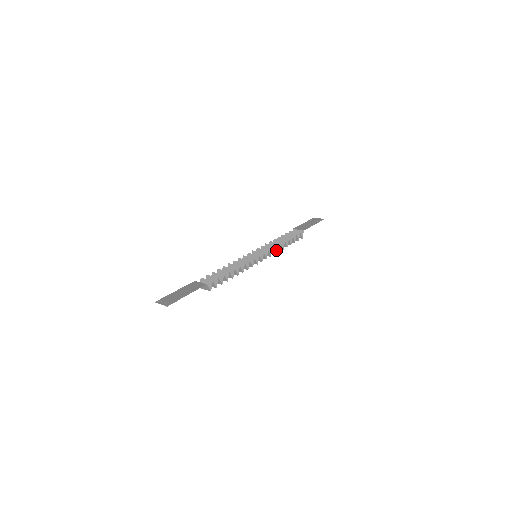
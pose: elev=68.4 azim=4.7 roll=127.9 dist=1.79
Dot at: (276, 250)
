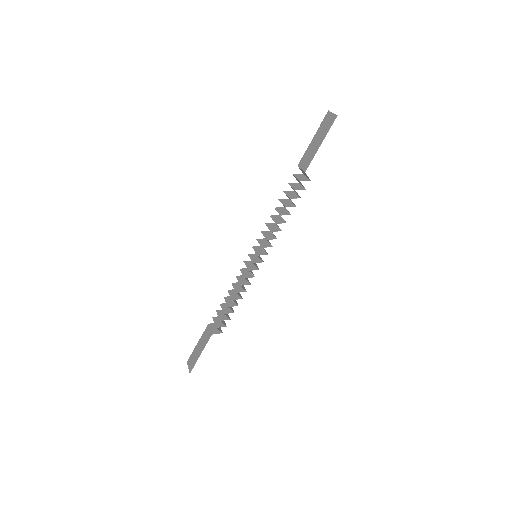
Dot at: (278, 229)
